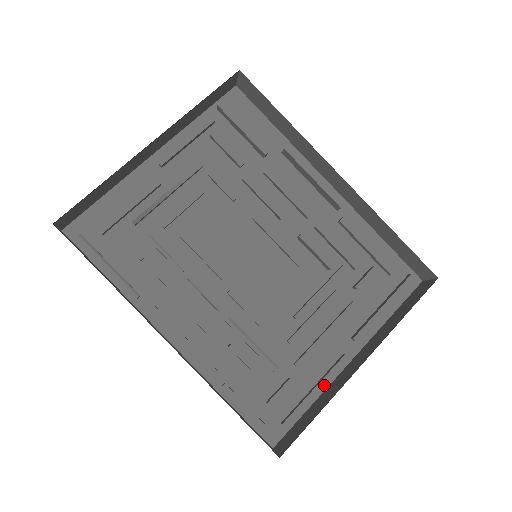
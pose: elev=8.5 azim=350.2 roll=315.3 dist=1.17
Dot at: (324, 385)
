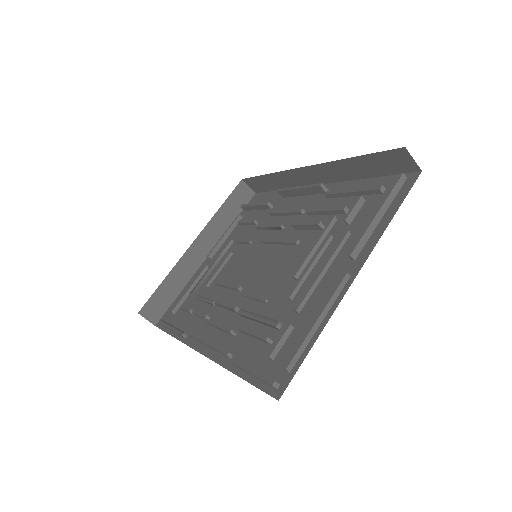
Dot at: (329, 313)
